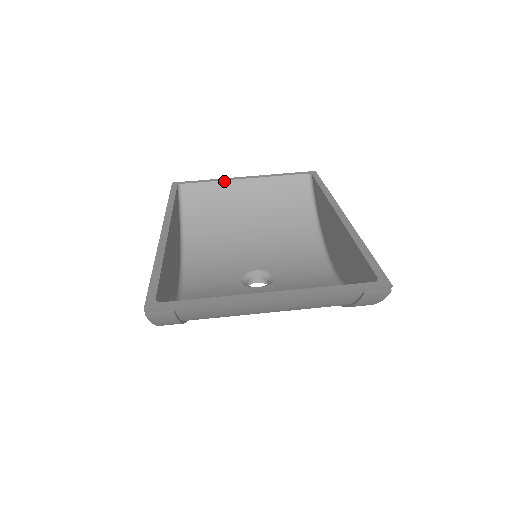
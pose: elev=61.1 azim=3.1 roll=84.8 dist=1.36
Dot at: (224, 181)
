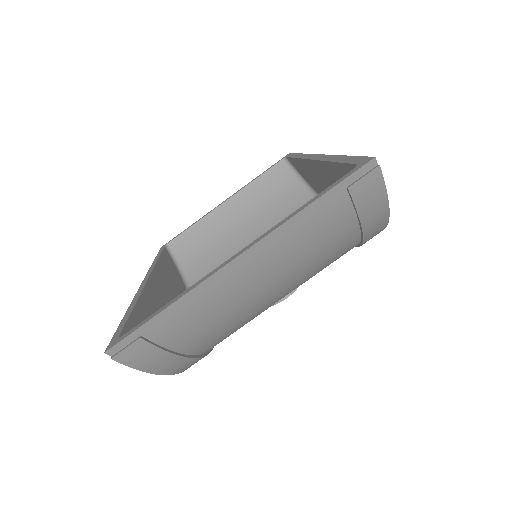
Dot at: (206, 216)
